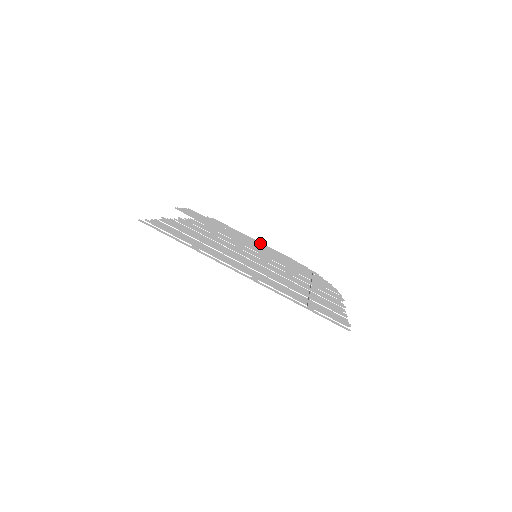
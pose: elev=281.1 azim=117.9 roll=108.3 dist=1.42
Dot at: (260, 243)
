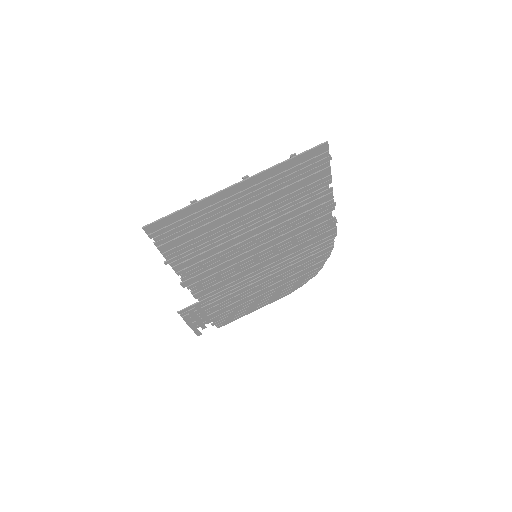
Dot at: (264, 301)
